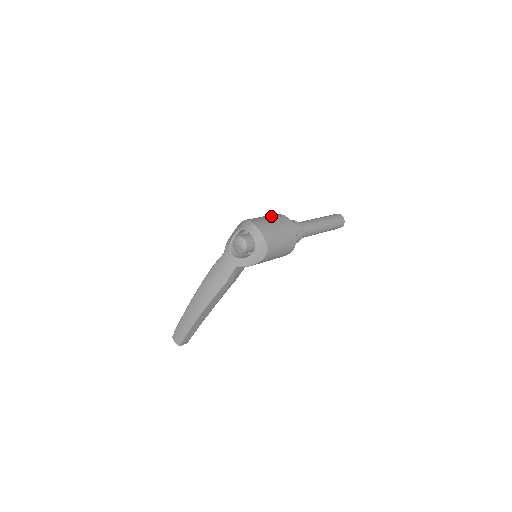
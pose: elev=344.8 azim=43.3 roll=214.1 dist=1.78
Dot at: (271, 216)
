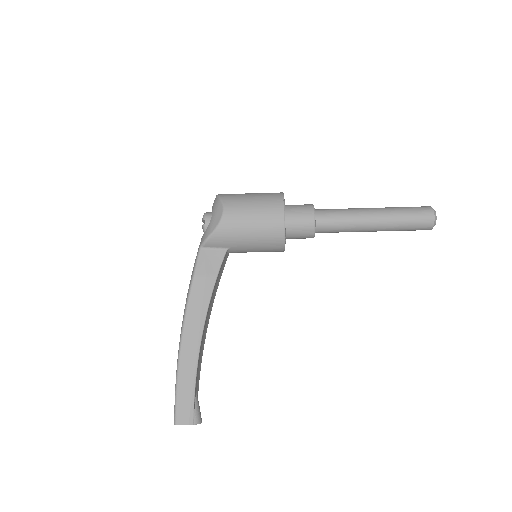
Dot at: occluded
